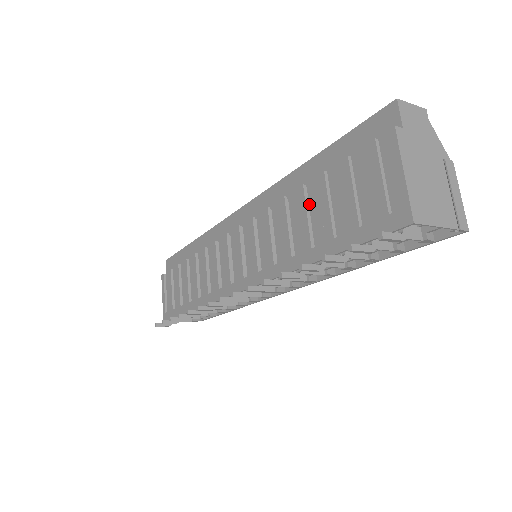
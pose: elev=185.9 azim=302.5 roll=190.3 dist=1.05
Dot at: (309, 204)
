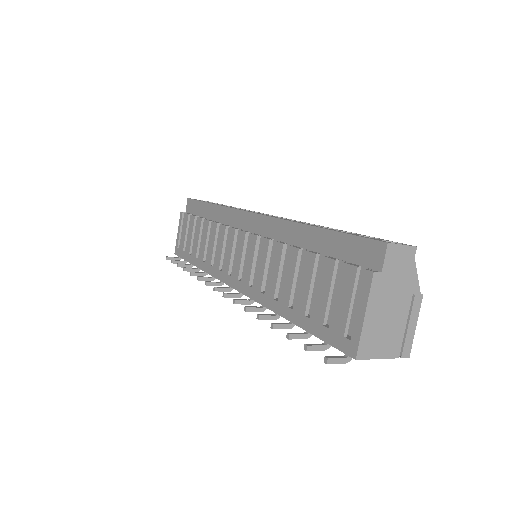
Dot at: (300, 265)
